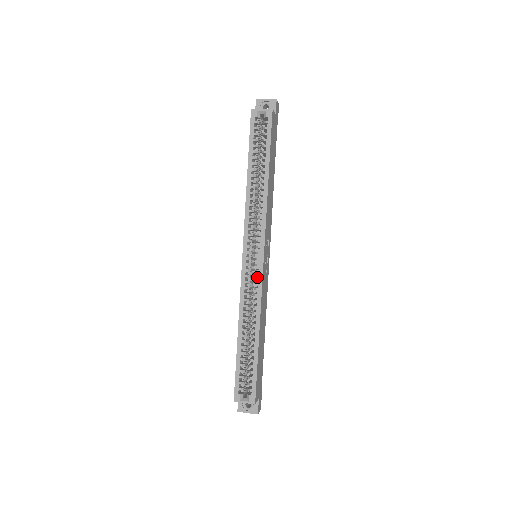
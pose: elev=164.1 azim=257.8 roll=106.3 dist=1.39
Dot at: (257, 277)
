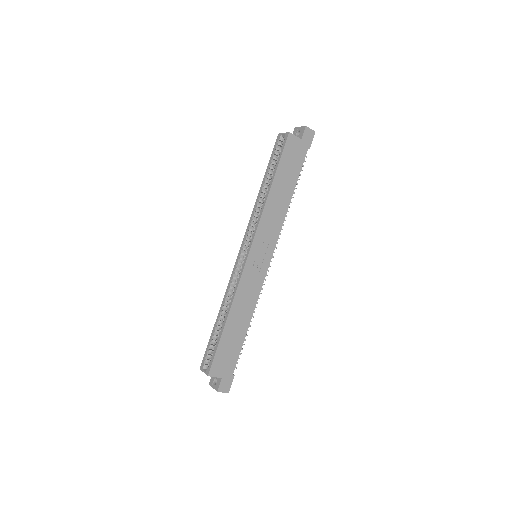
Dot at: (240, 269)
